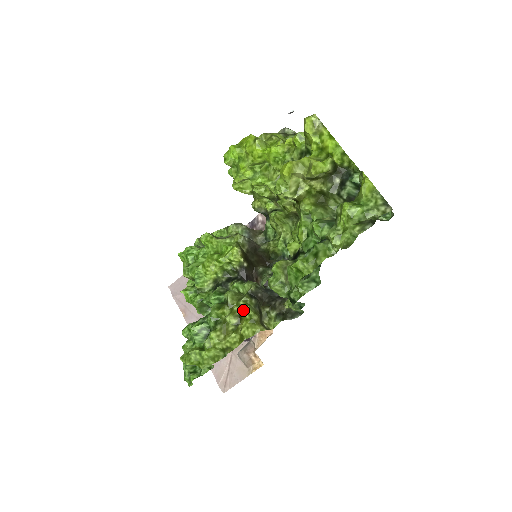
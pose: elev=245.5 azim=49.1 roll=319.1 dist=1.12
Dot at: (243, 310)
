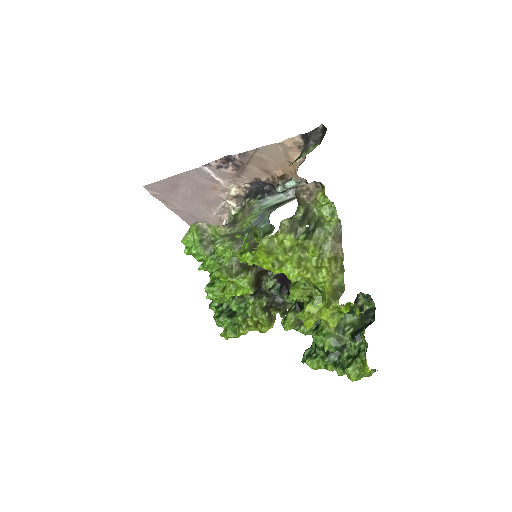
Dot at: (261, 323)
